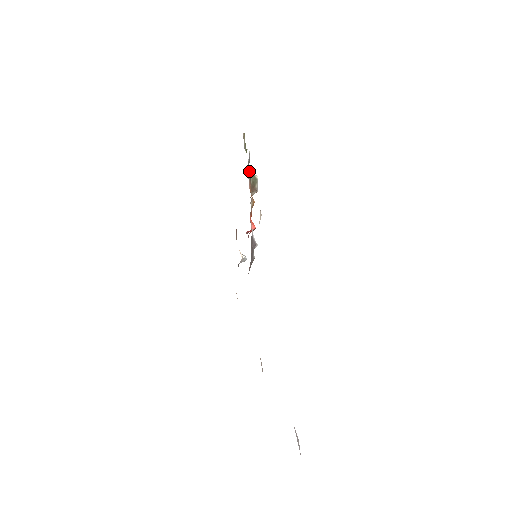
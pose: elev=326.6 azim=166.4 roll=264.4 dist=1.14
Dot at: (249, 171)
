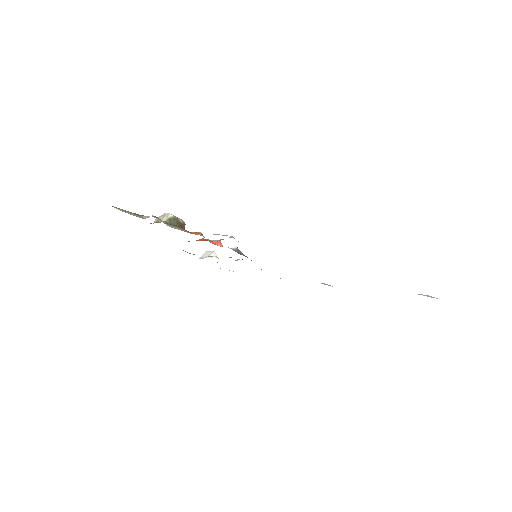
Dot at: (165, 223)
